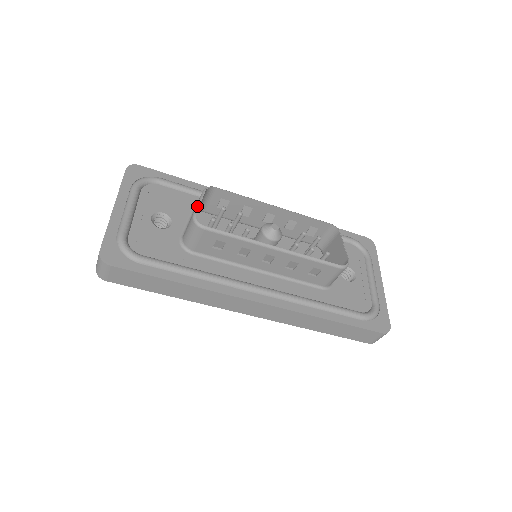
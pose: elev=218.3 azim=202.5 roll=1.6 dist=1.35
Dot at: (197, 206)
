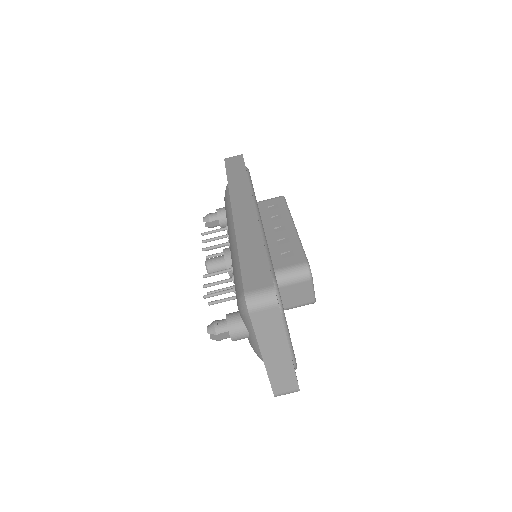
Dot at: occluded
